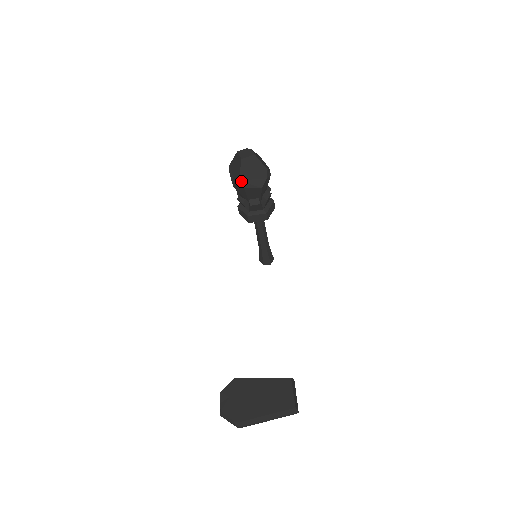
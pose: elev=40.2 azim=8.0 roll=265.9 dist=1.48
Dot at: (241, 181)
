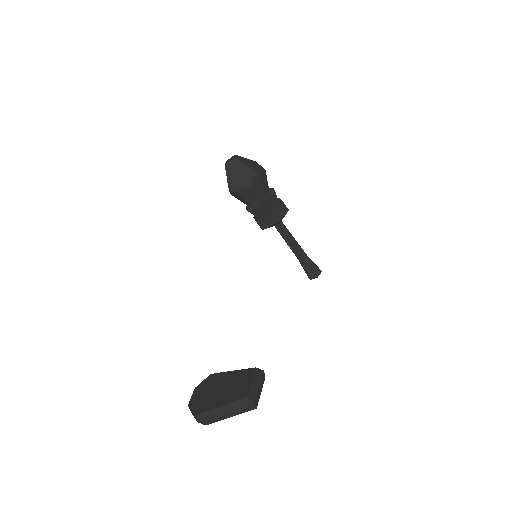
Dot at: (230, 186)
